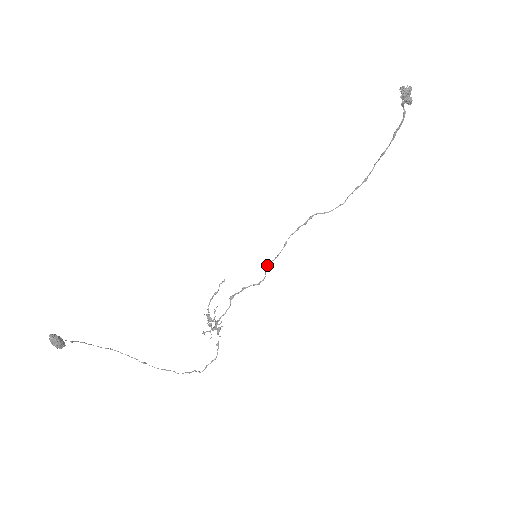
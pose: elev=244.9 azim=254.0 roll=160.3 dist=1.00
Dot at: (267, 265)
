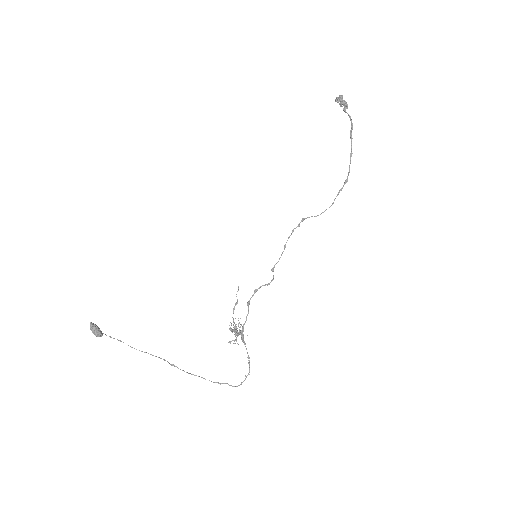
Dot at: (273, 267)
